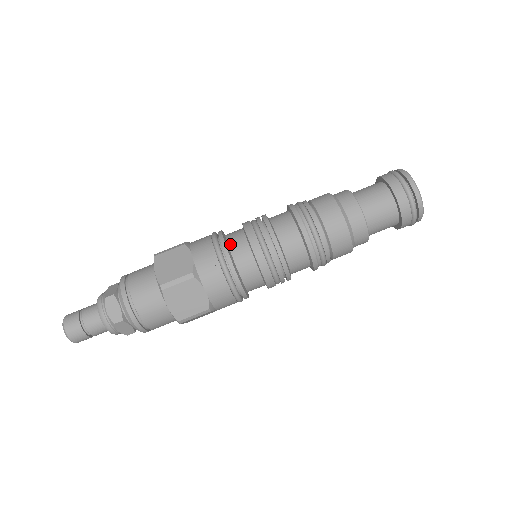
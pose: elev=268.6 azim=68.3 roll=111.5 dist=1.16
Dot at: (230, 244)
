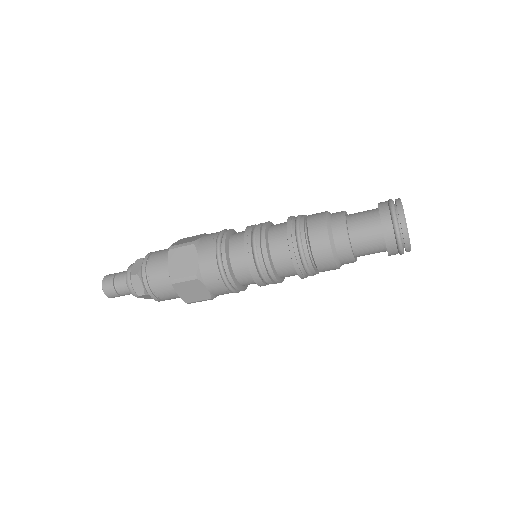
Dot at: (238, 279)
